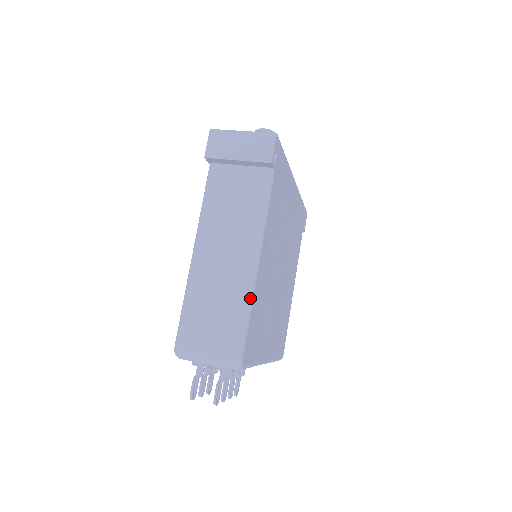
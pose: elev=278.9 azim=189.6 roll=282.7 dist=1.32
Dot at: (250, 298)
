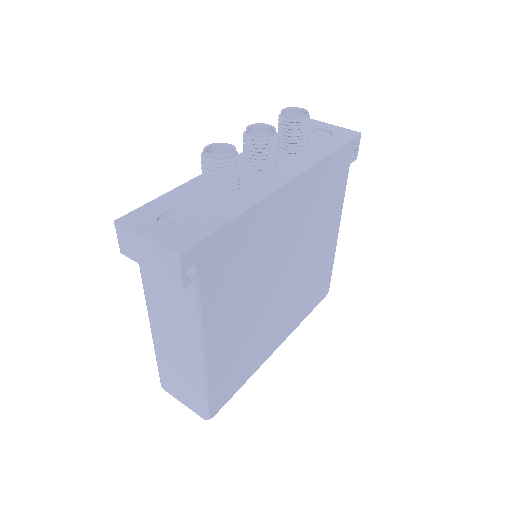
Dot at: (203, 384)
